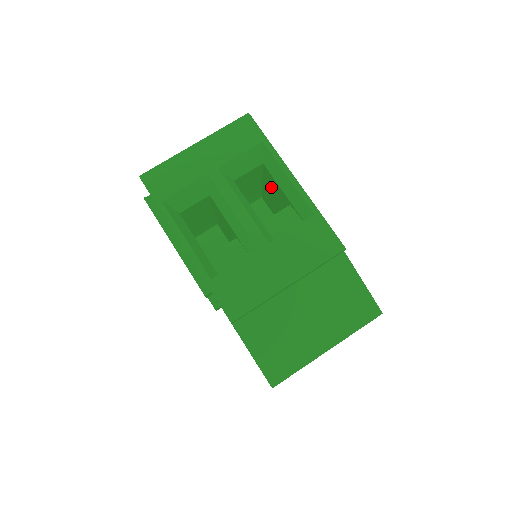
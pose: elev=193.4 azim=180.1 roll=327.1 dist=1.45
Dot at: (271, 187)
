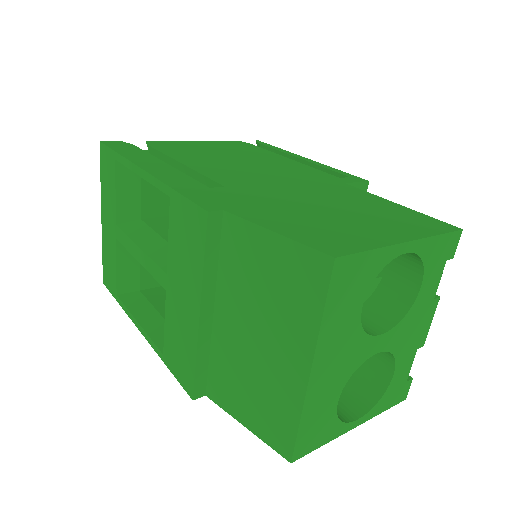
Dot at: occluded
